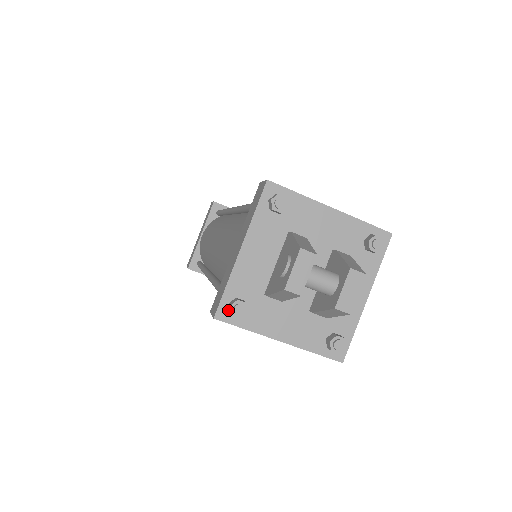
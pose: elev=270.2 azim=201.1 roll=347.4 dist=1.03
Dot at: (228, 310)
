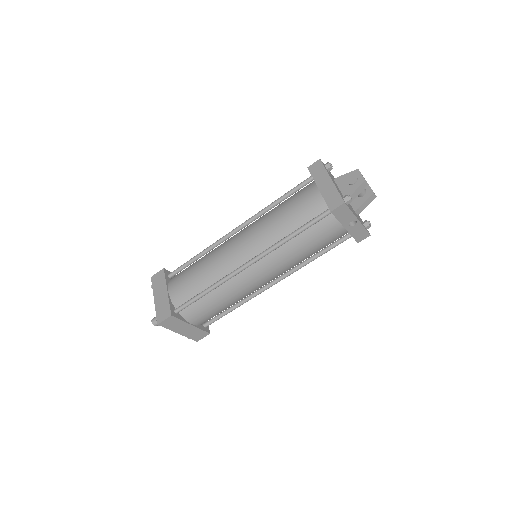
Dot at: (344, 201)
